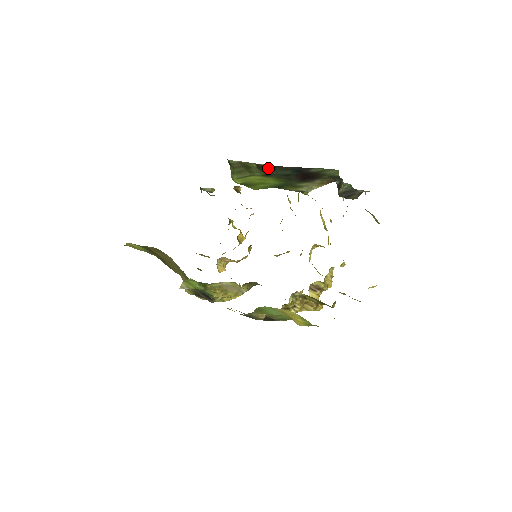
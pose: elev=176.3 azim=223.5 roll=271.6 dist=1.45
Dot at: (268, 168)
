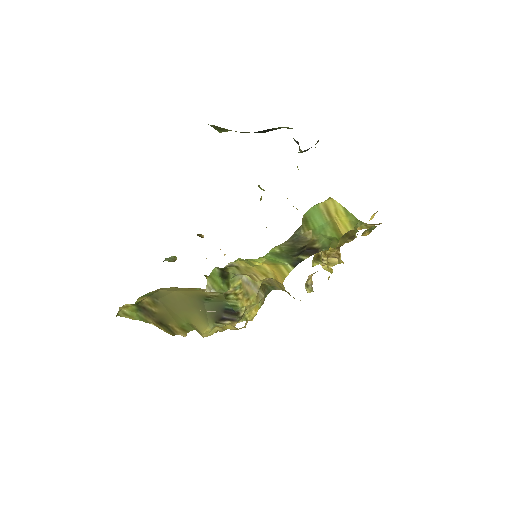
Dot at: occluded
